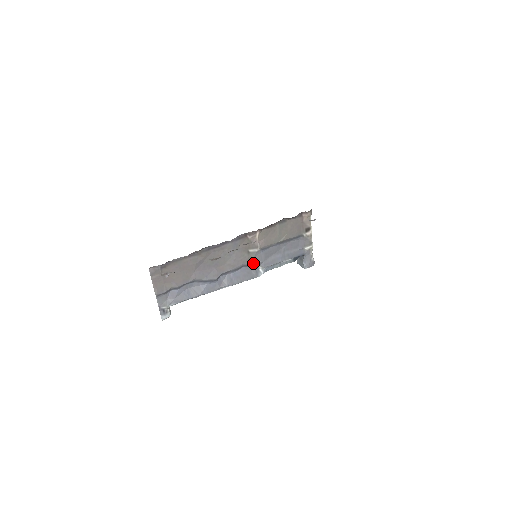
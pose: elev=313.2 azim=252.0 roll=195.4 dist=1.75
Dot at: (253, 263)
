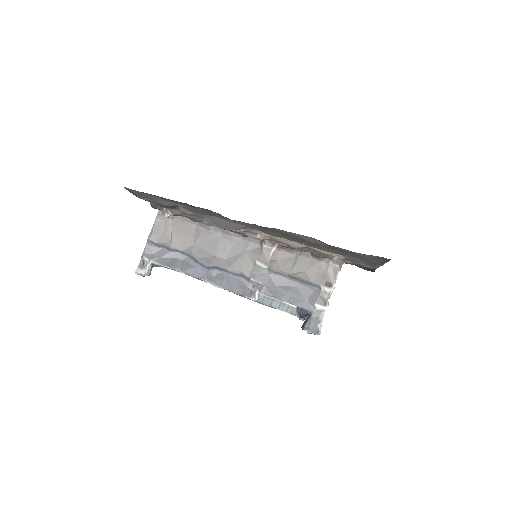
Dot at: (253, 278)
